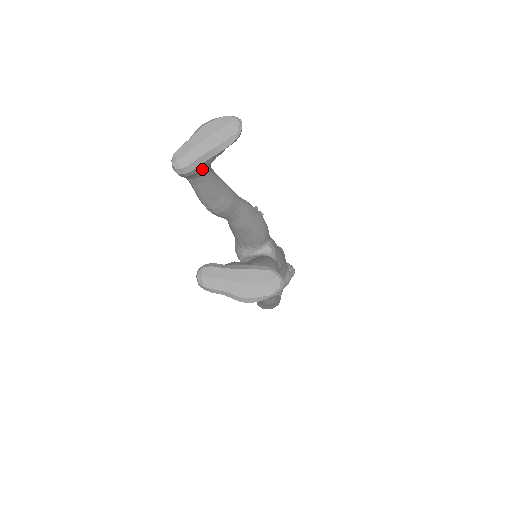
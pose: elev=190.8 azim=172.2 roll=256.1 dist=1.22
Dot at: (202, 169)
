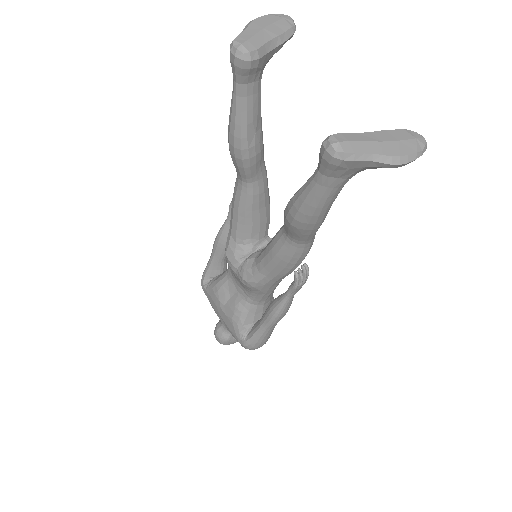
Dot at: (263, 65)
